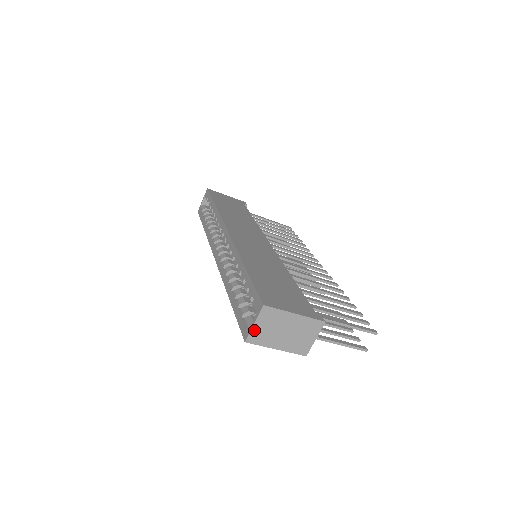
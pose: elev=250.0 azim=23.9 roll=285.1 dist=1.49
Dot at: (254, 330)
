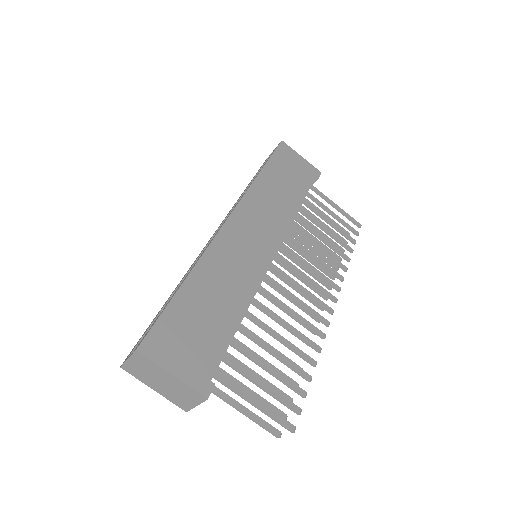
Dot at: (129, 363)
